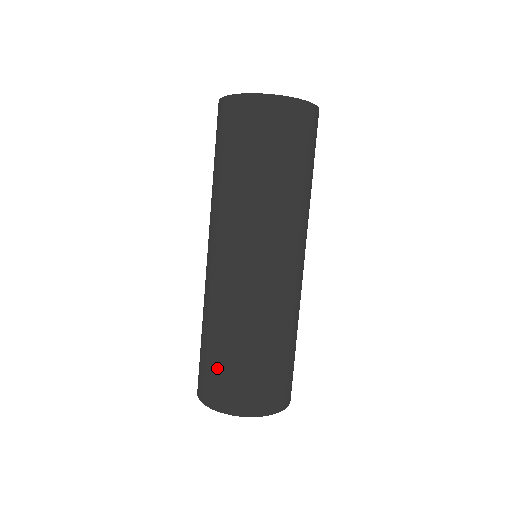
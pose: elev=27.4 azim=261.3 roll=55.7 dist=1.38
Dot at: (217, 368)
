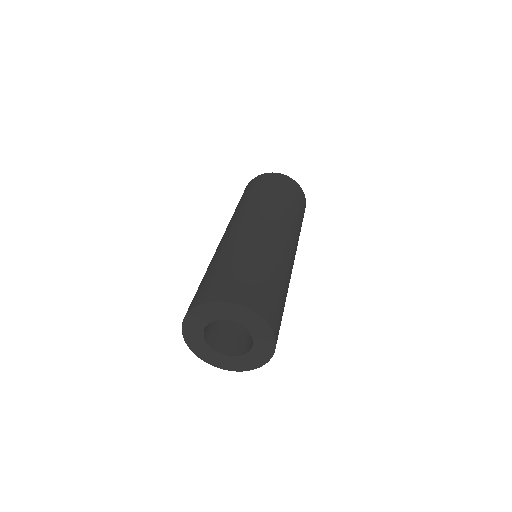
Dot at: occluded
